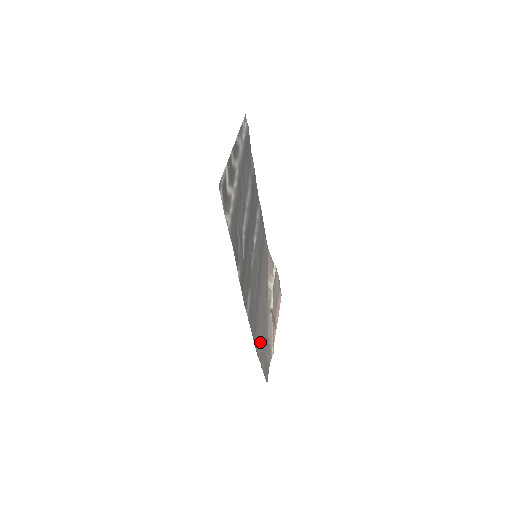
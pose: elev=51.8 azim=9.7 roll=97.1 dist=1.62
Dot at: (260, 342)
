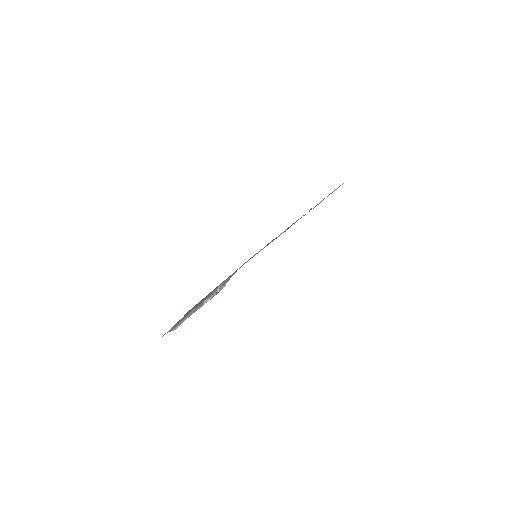
Dot at: occluded
